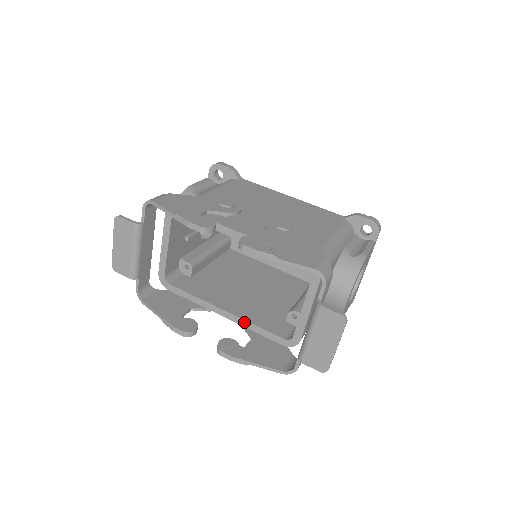
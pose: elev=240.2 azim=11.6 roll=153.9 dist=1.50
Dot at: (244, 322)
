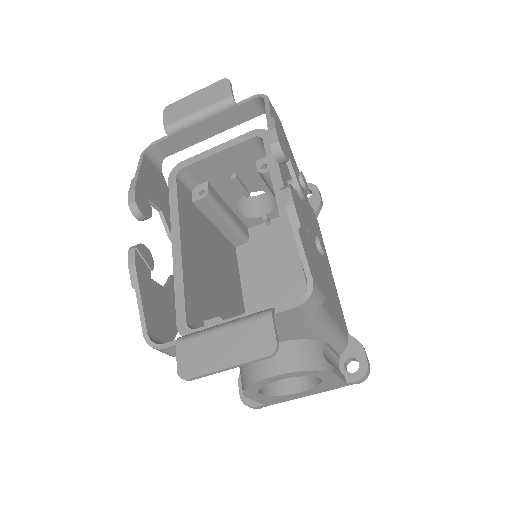
Dot at: (180, 269)
